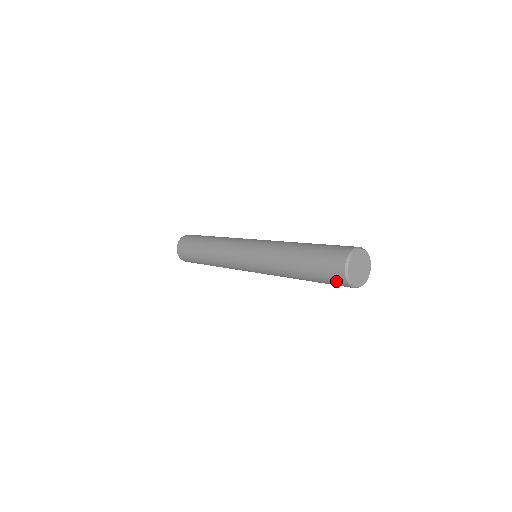
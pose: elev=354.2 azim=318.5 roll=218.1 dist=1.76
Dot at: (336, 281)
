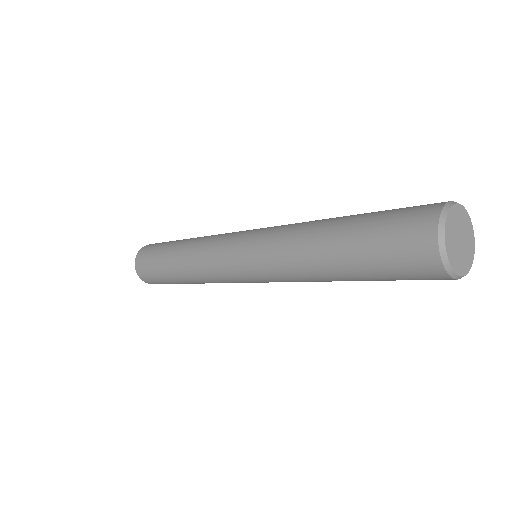
Dot at: (411, 229)
